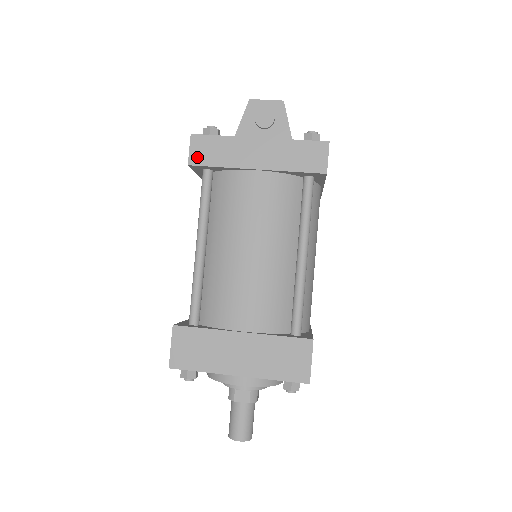
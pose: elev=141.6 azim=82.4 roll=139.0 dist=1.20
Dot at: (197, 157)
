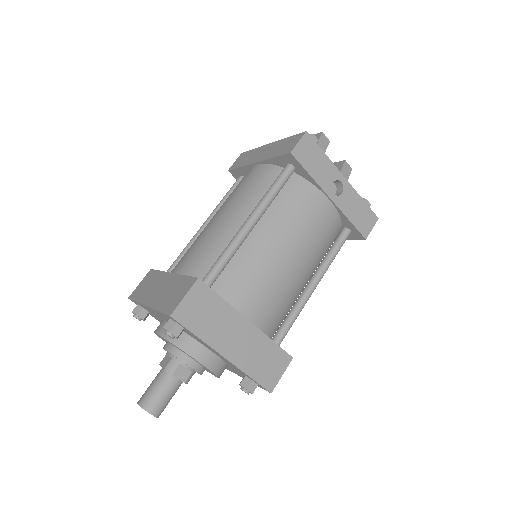
Dot at: (235, 165)
